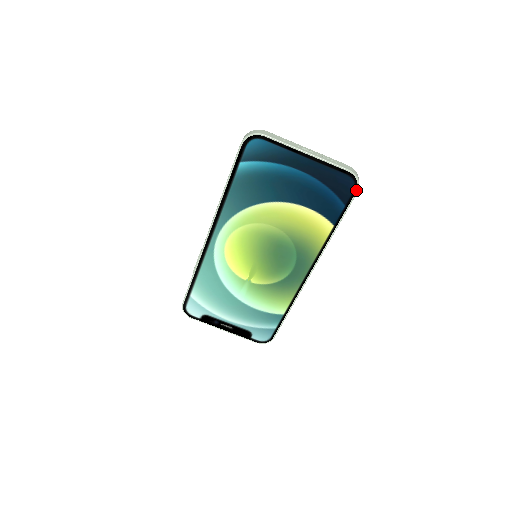
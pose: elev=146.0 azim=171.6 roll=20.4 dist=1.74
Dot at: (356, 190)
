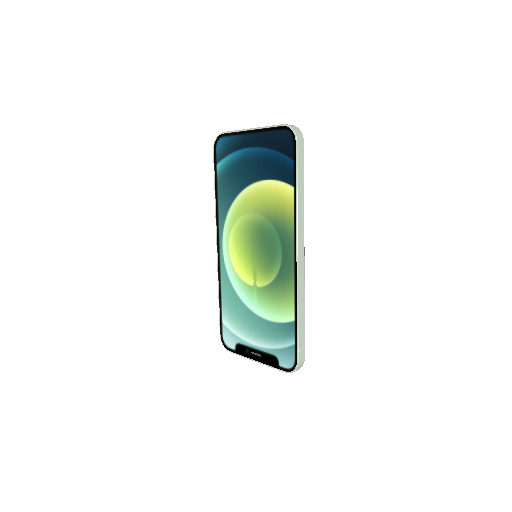
Dot at: (295, 140)
